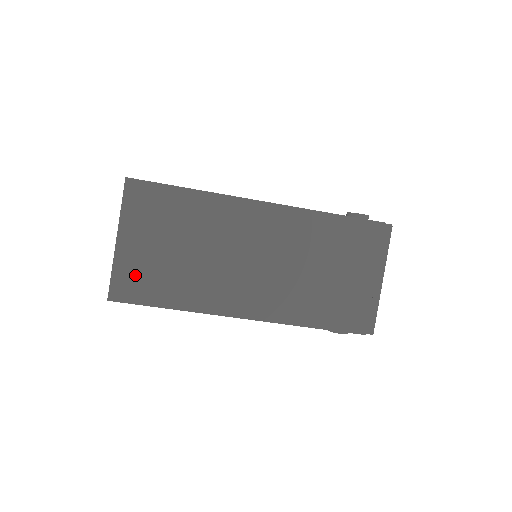
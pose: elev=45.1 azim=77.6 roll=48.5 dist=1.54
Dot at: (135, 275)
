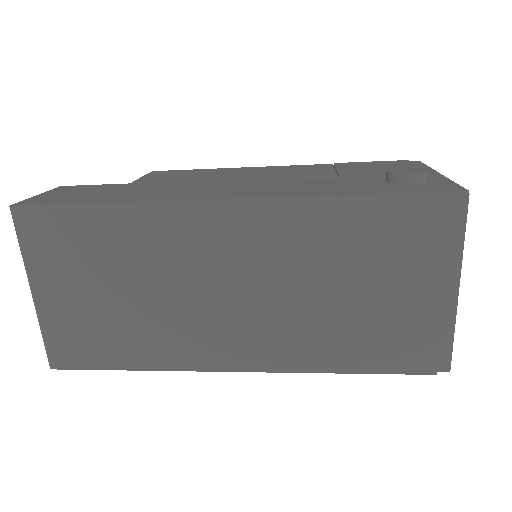
Dot at: (72, 334)
